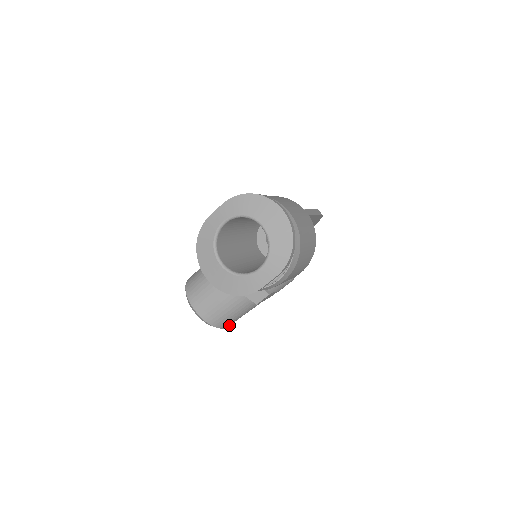
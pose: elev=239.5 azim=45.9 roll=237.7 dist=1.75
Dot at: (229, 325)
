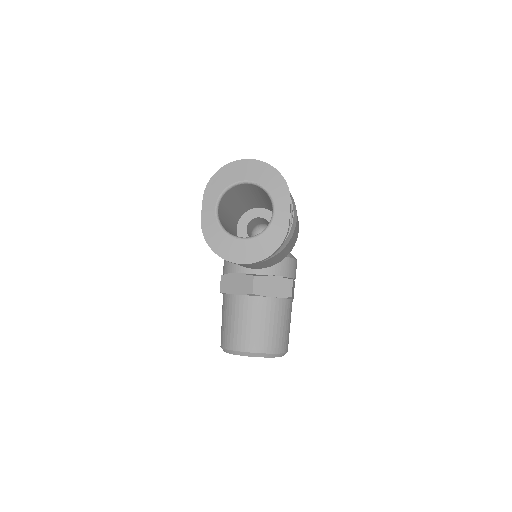
Dot at: (287, 348)
